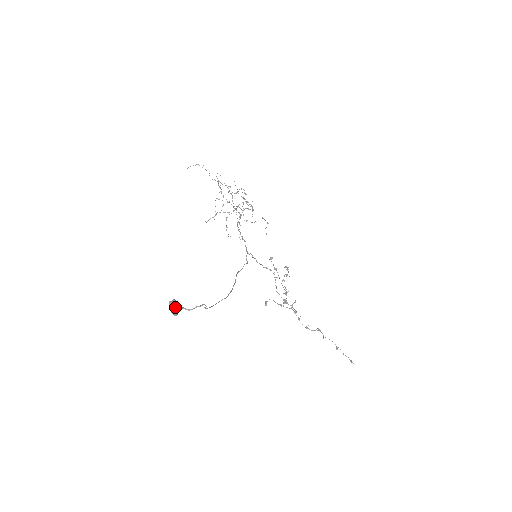
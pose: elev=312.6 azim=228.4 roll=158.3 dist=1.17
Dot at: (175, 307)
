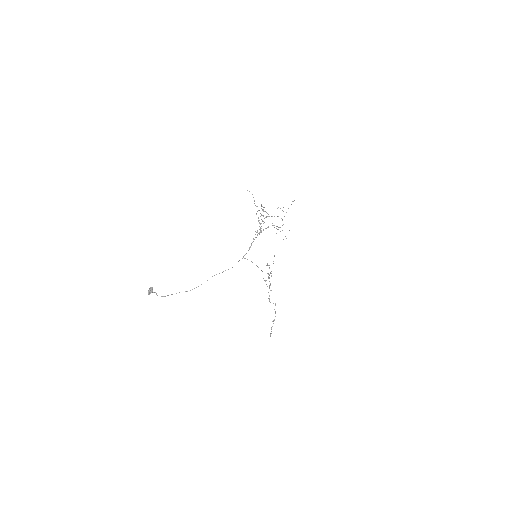
Dot at: (150, 292)
